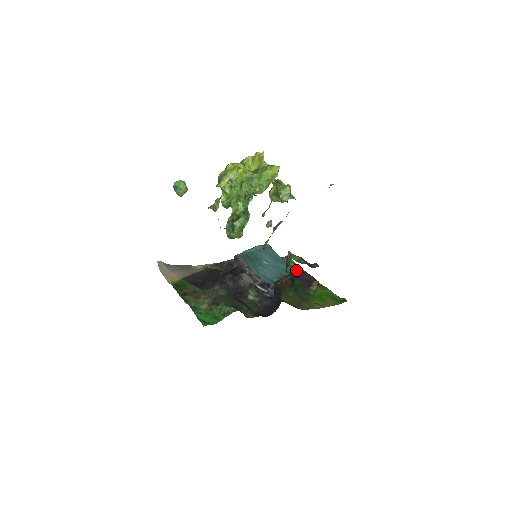
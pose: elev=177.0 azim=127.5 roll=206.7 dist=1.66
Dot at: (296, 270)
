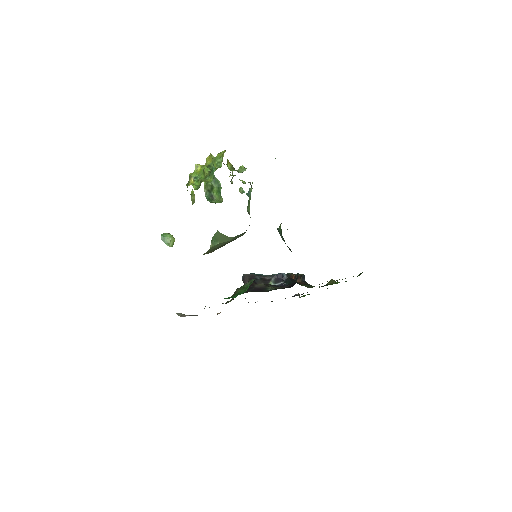
Dot at: occluded
